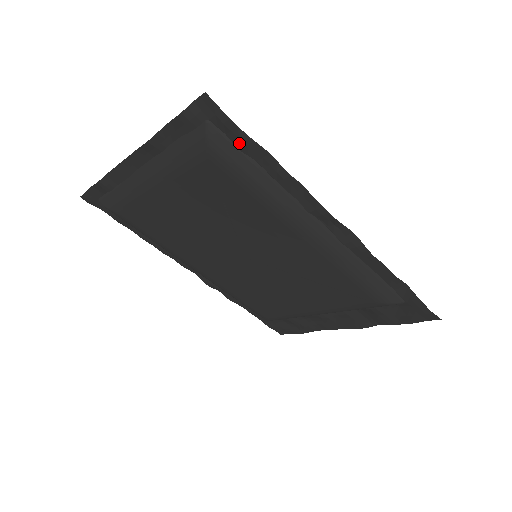
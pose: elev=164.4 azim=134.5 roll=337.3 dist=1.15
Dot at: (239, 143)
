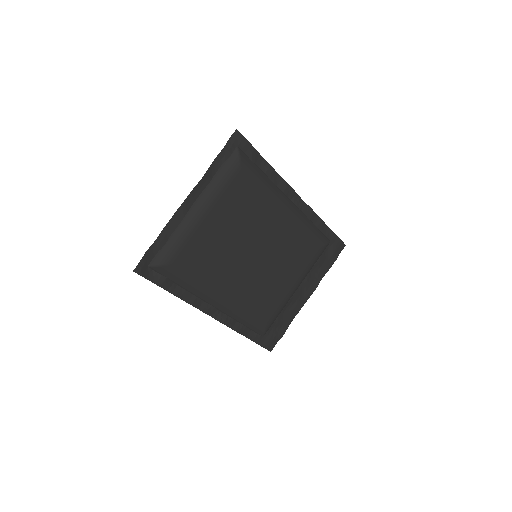
Dot at: (252, 156)
